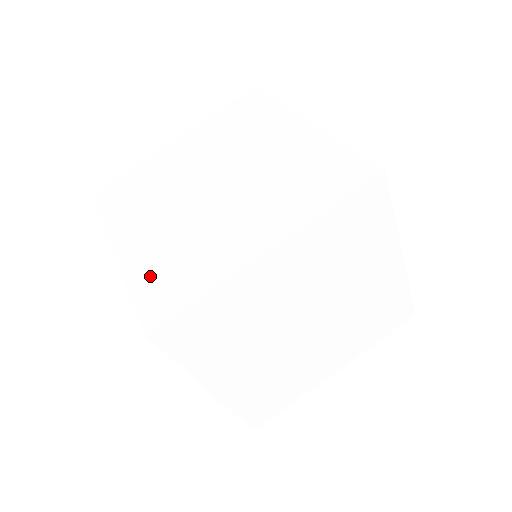
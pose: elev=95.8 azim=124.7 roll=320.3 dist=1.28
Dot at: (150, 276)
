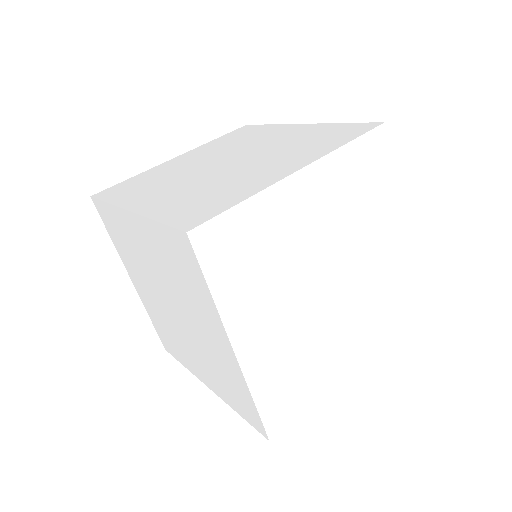
Dot at: (179, 208)
